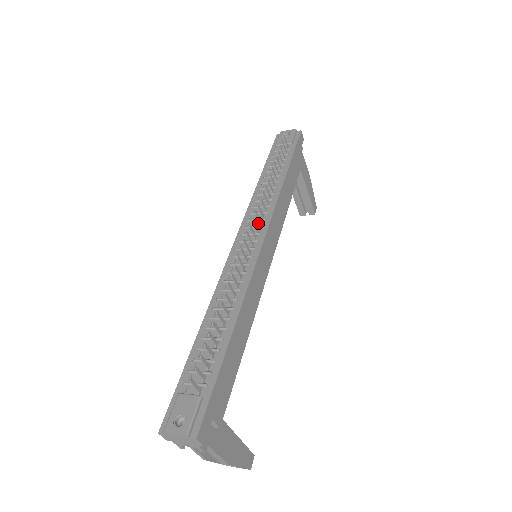
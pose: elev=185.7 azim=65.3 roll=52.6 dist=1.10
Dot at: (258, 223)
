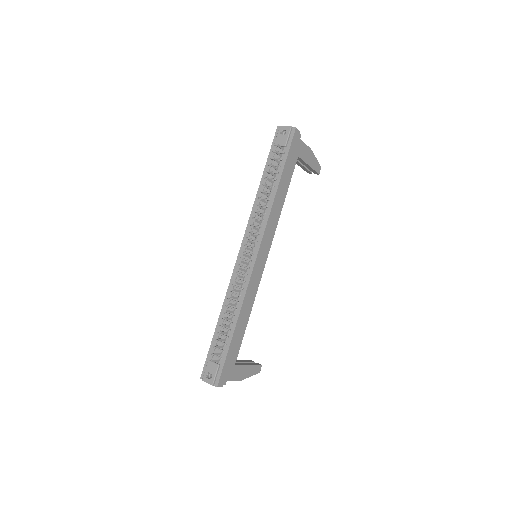
Dot at: (255, 236)
